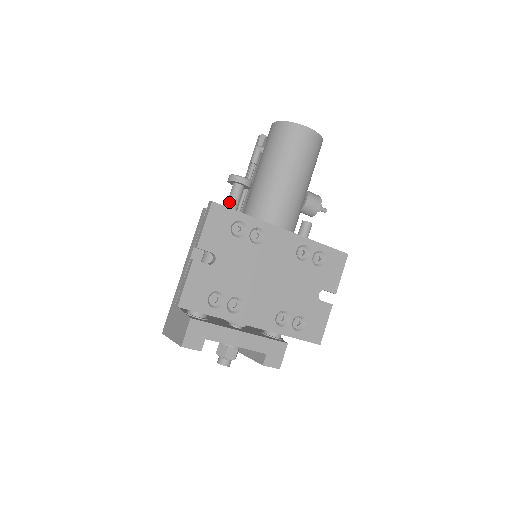
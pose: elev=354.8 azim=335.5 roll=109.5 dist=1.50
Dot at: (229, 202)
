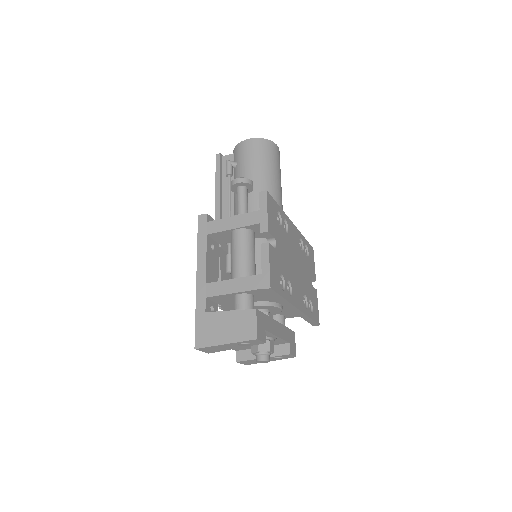
Dot at: (243, 202)
